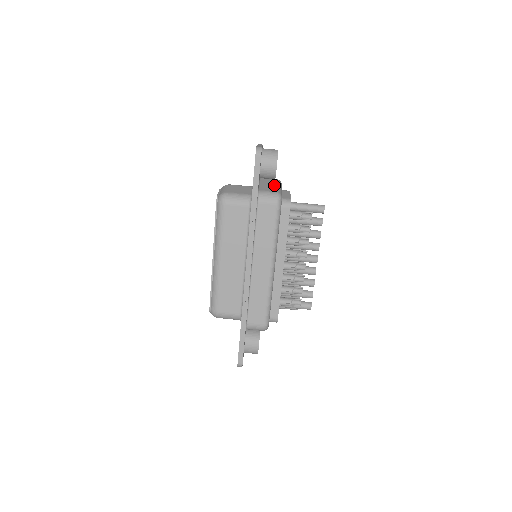
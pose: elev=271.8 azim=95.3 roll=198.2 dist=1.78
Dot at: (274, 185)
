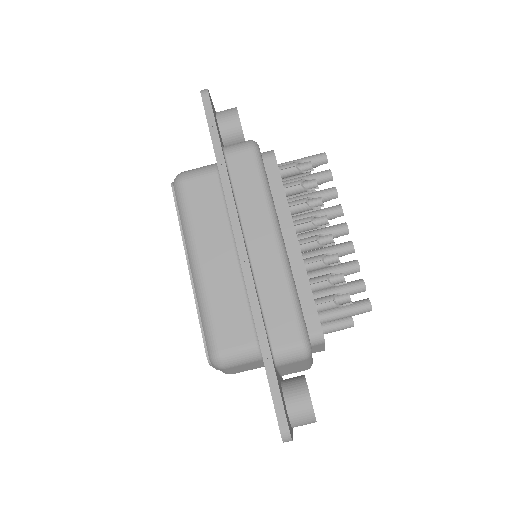
Dot at: occluded
